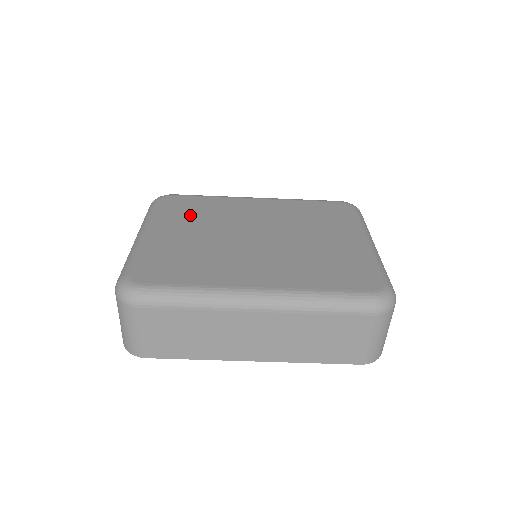
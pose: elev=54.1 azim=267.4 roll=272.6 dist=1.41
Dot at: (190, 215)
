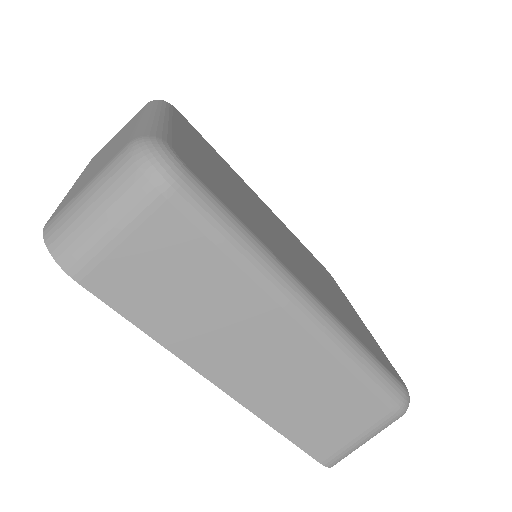
Dot at: (209, 151)
